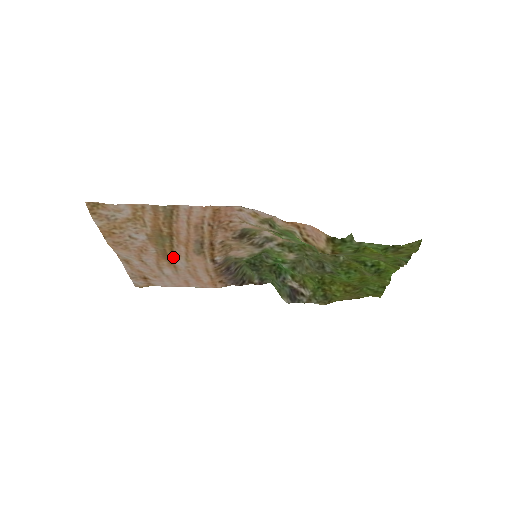
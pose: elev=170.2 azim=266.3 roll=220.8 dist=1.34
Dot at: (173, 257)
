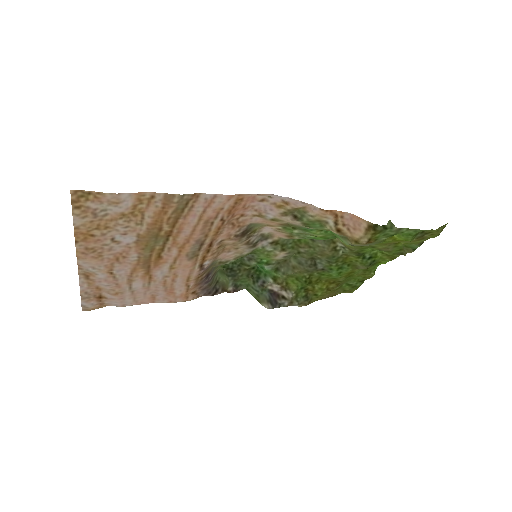
Dot at: (155, 265)
